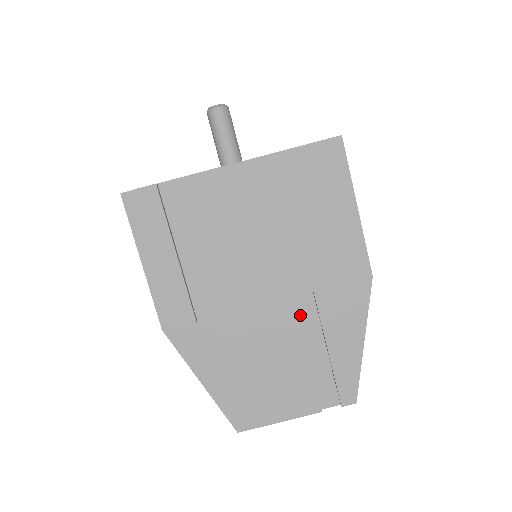
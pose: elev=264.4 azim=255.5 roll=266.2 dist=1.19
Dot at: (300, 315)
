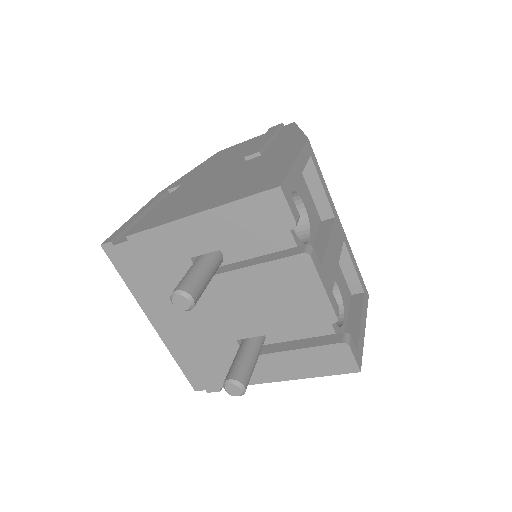
Dot at: occluded
